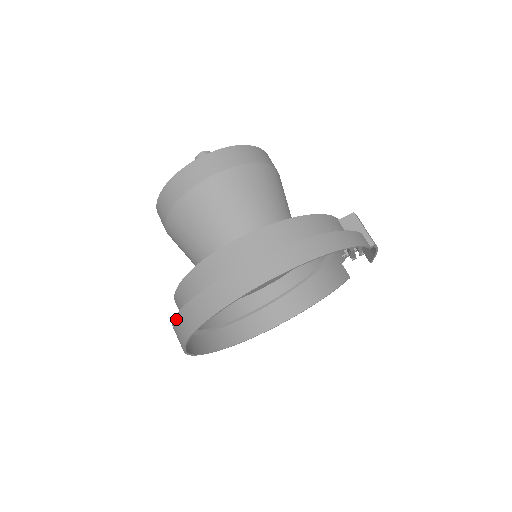
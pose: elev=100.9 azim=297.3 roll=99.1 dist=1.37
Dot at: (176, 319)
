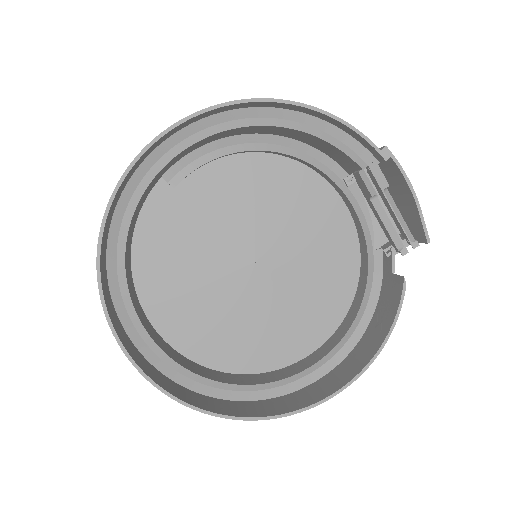
Dot at: occluded
